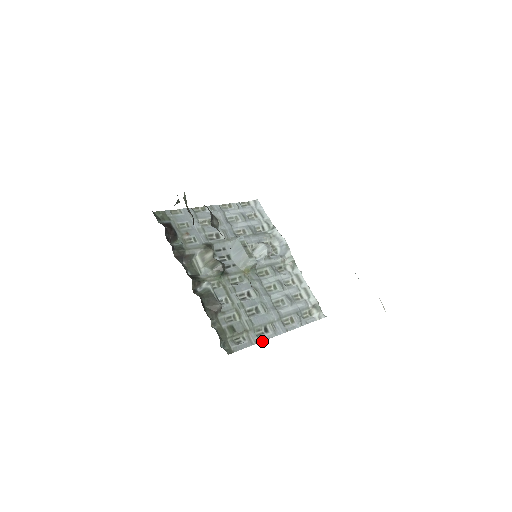
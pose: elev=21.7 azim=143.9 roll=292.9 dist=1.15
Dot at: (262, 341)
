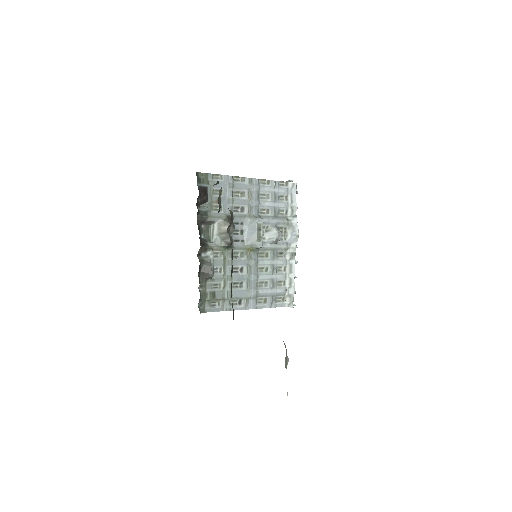
Dot at: (232, 310)
